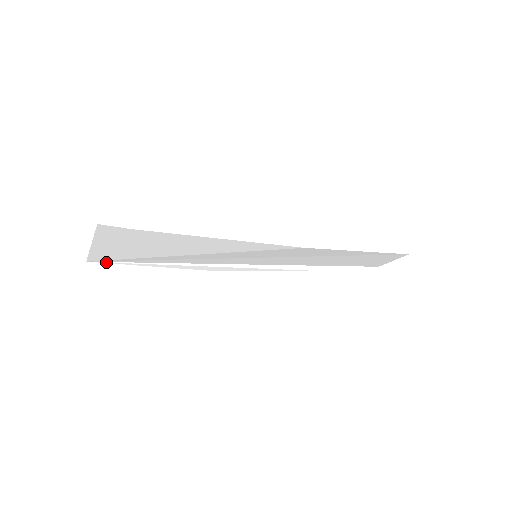
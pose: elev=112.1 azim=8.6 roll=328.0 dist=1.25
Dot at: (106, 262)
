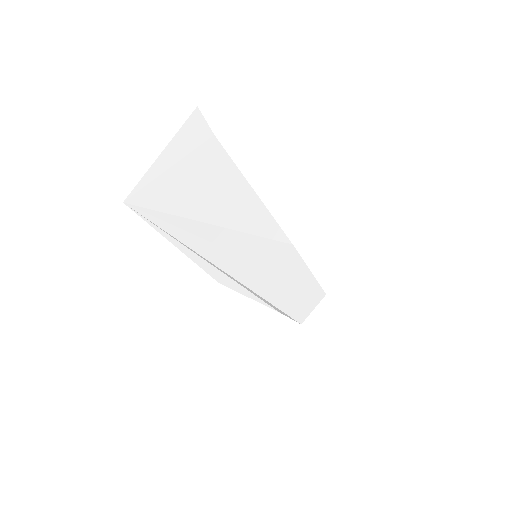
Dot at: (140, 215)
